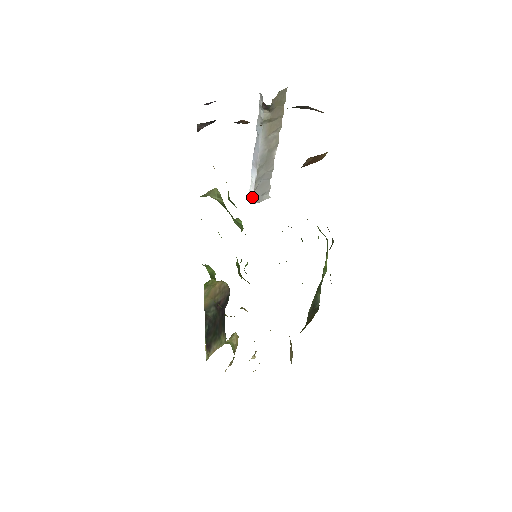
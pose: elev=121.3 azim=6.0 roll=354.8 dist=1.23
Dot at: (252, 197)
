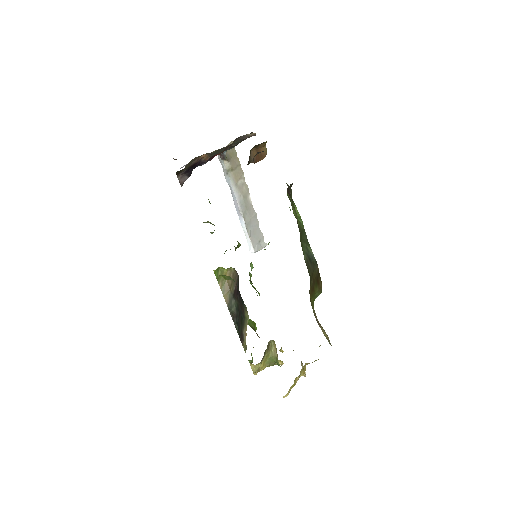
Dot at: (251, 246)
